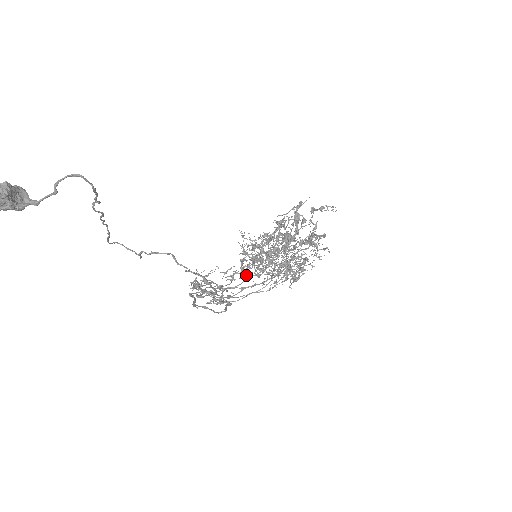
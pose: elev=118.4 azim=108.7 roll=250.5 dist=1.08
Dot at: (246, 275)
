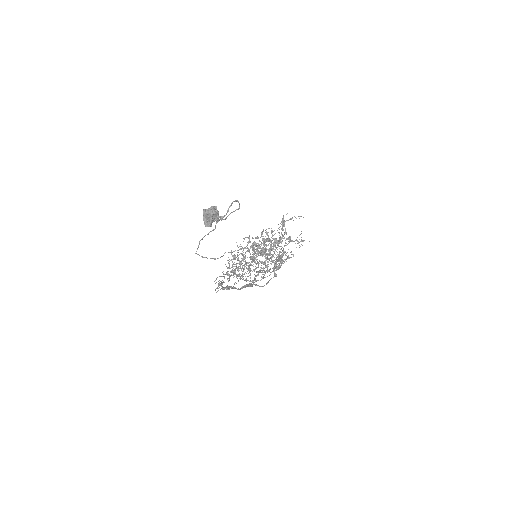
Dot at: (236, 276)
